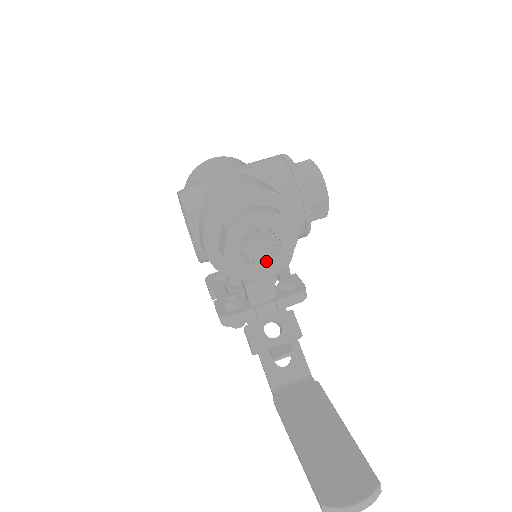
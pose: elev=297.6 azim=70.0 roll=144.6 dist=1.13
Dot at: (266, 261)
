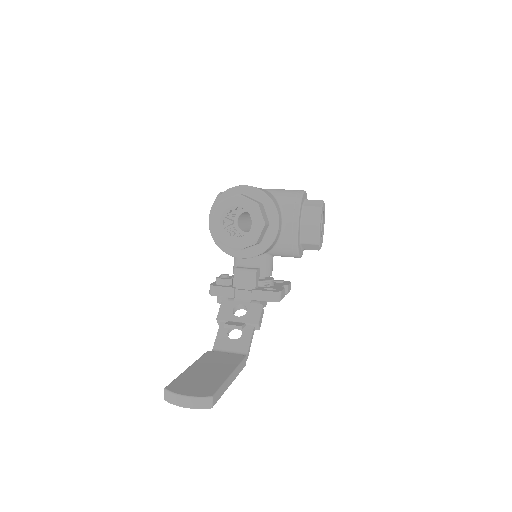
Dot at: (240, 237)
